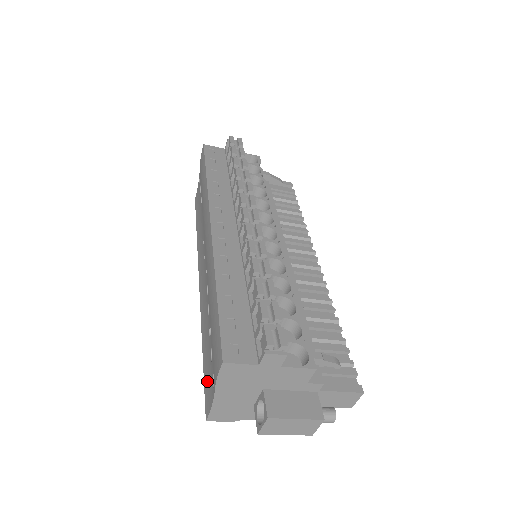
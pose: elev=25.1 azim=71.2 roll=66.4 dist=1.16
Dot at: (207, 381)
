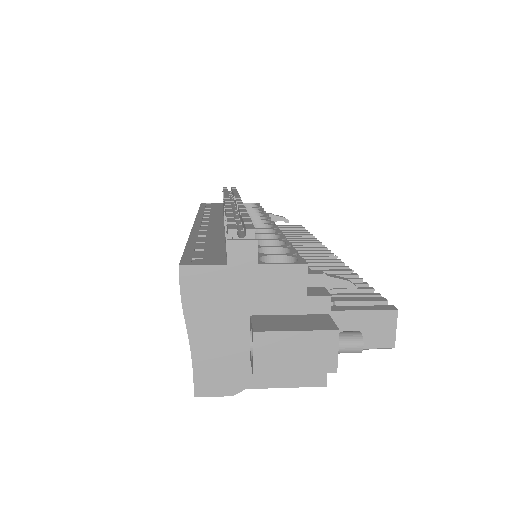
Dot at: occluded
